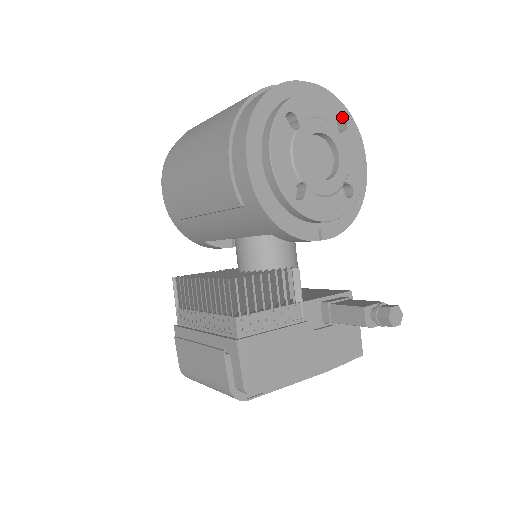
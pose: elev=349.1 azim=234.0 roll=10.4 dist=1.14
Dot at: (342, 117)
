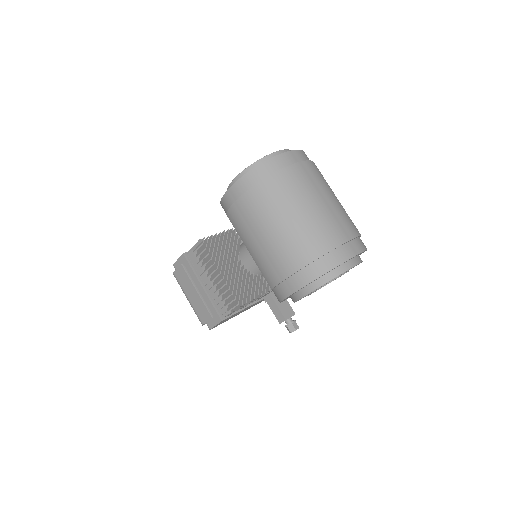
Dot at: occluded
